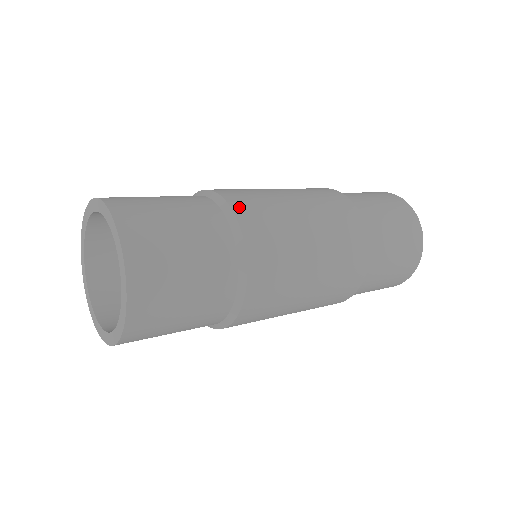
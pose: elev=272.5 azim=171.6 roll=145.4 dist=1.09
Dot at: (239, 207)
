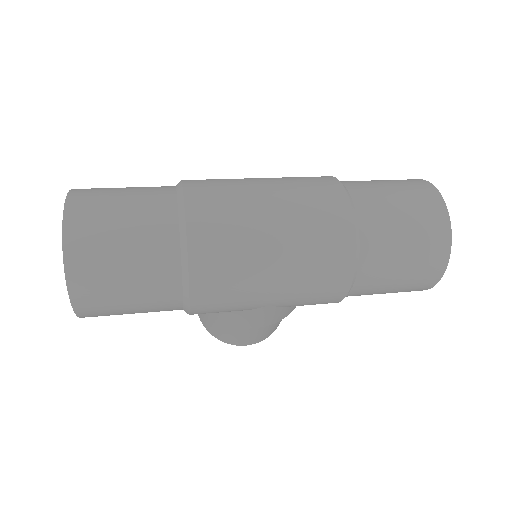
Dot at: (191, 183)
